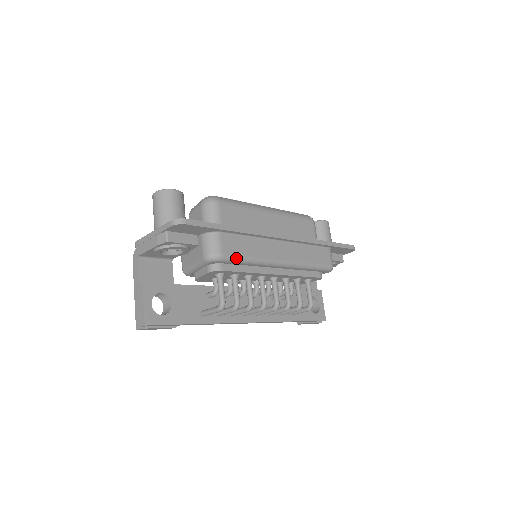
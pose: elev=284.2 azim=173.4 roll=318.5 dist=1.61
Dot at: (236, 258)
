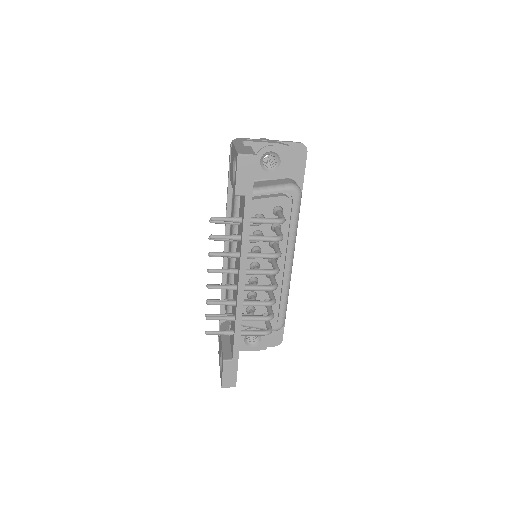
Dot at: (299, 210)
